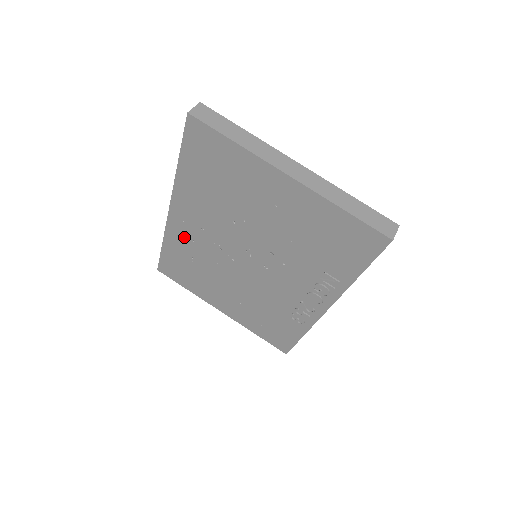
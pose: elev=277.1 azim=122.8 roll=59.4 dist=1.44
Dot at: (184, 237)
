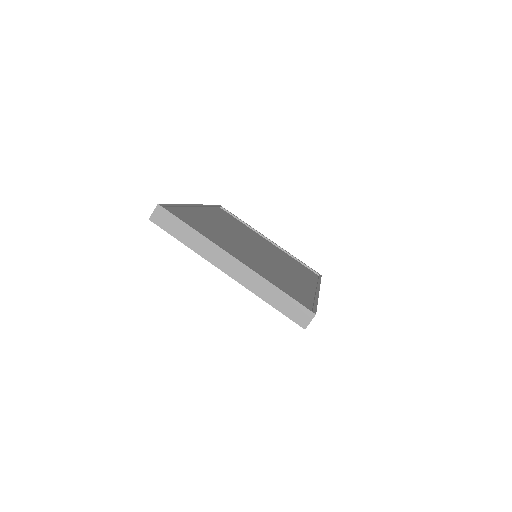
Dot at: occluded
